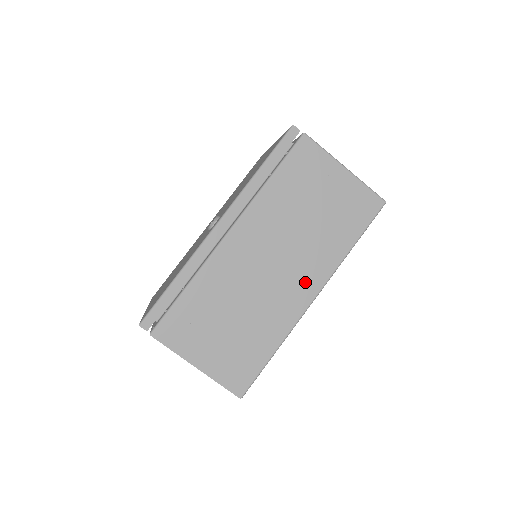
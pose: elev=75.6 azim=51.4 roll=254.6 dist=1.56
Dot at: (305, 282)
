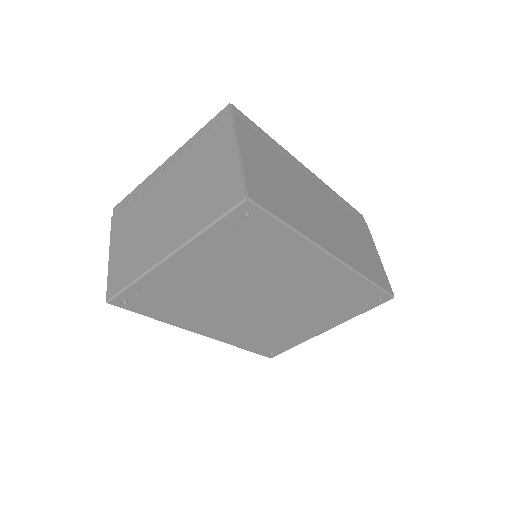
Dot at: (335, 244)
